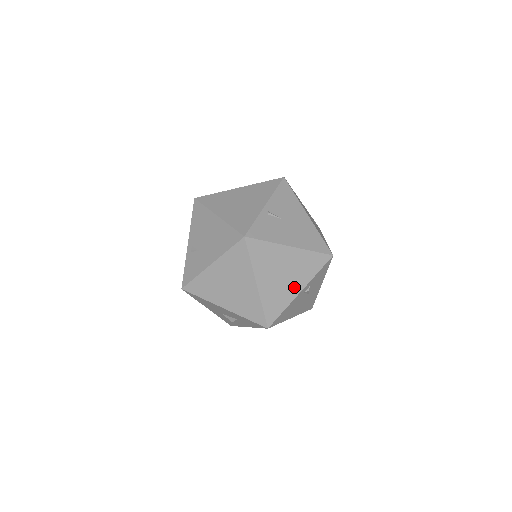
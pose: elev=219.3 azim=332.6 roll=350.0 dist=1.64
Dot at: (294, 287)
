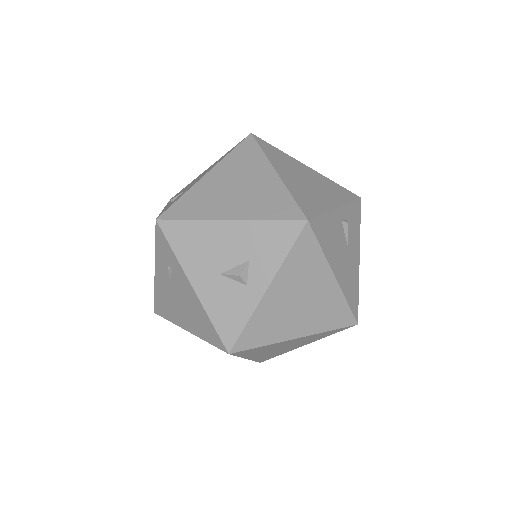
Dot at: (327, 199)
